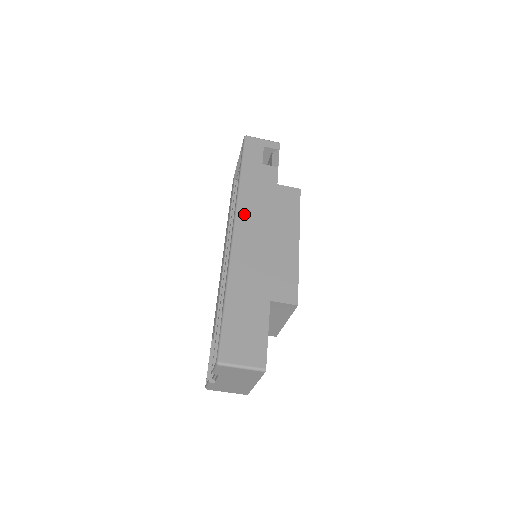
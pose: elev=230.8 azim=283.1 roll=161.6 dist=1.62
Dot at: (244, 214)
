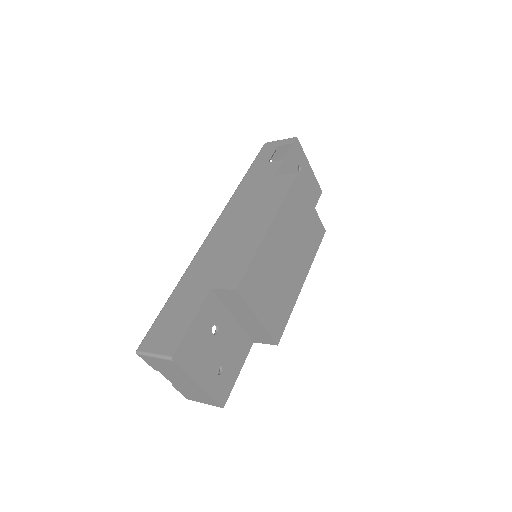
Dot at: (228, 212)
